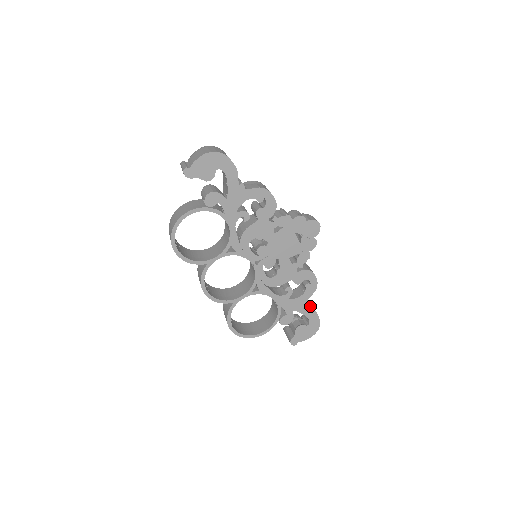
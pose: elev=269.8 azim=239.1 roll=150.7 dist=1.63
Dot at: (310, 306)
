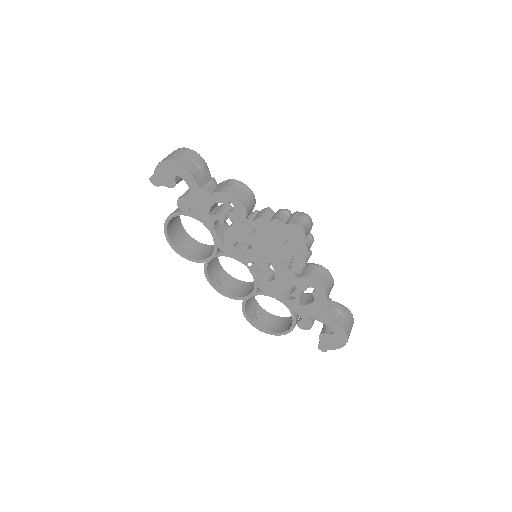
Dot at: (333, 314)
